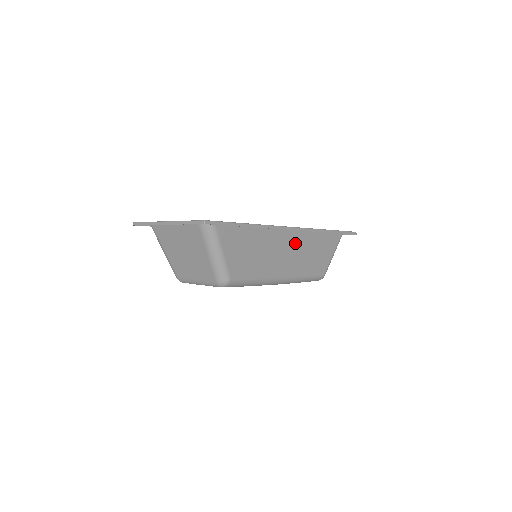
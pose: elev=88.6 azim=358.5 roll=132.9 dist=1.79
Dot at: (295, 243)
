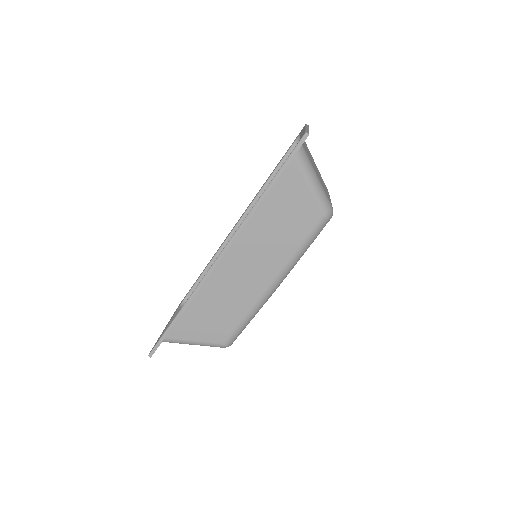
Dot at: (245, 251)
